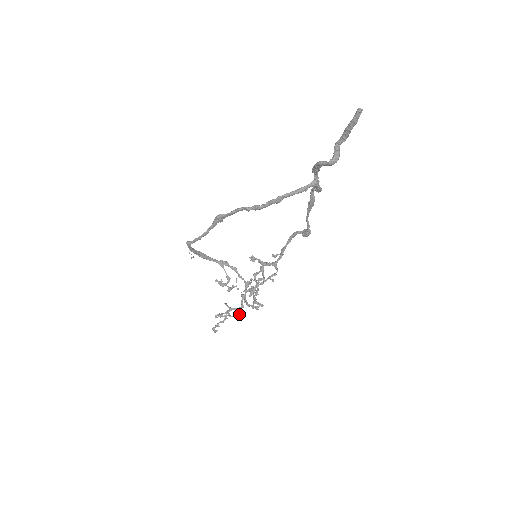
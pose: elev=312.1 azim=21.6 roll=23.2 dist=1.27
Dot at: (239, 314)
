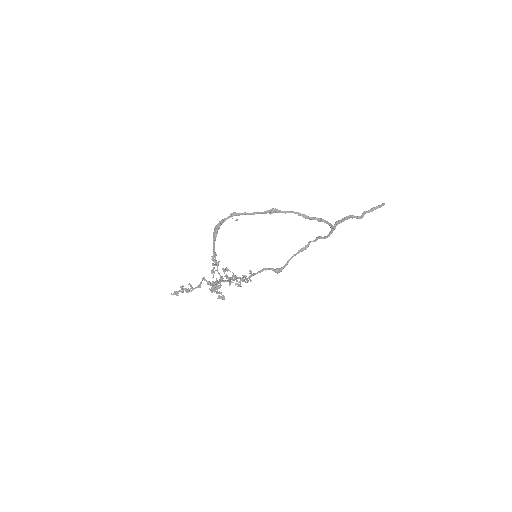
Dot at: occluded
